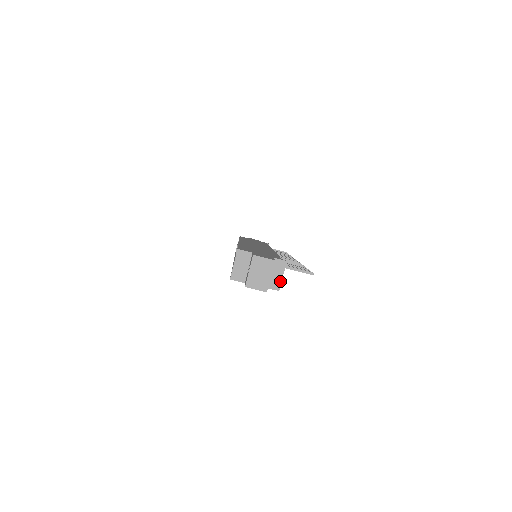
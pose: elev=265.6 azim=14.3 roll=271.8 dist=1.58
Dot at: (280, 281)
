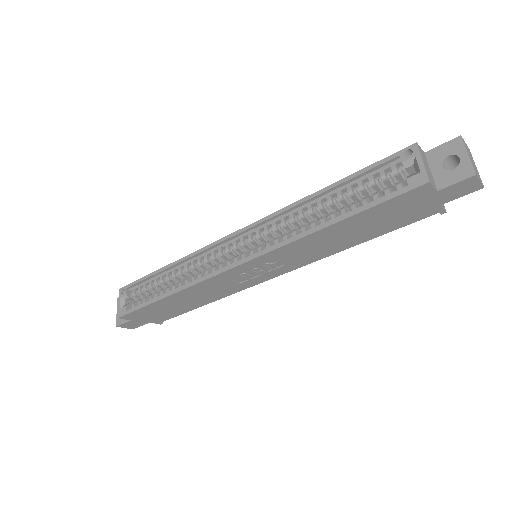
Dot at: occluded
